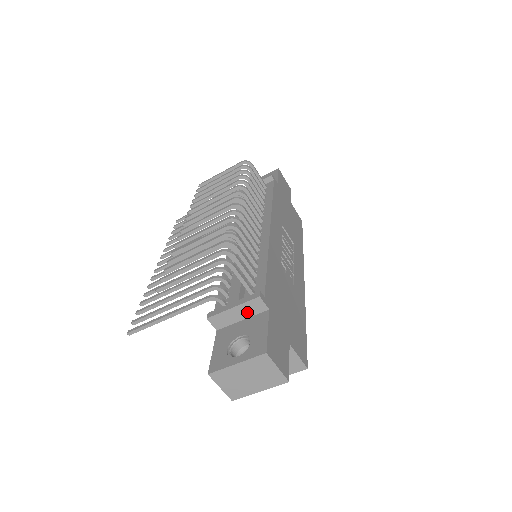
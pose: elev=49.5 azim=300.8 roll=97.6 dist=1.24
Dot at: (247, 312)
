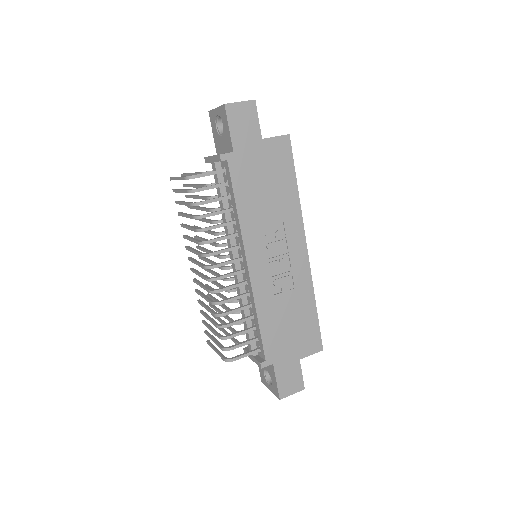
Dot at: occluded
